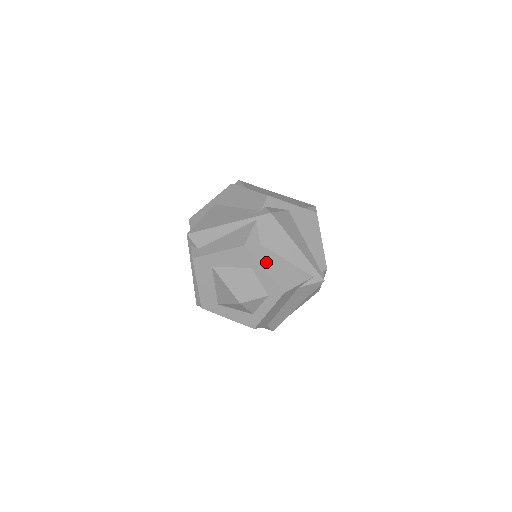
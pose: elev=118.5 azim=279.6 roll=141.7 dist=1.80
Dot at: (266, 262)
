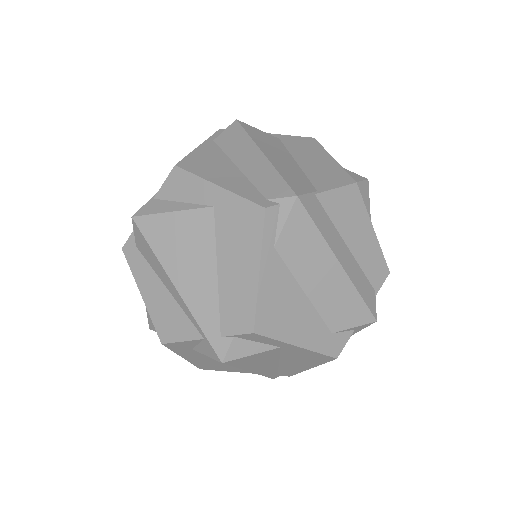
Dot at: (190, 356)
